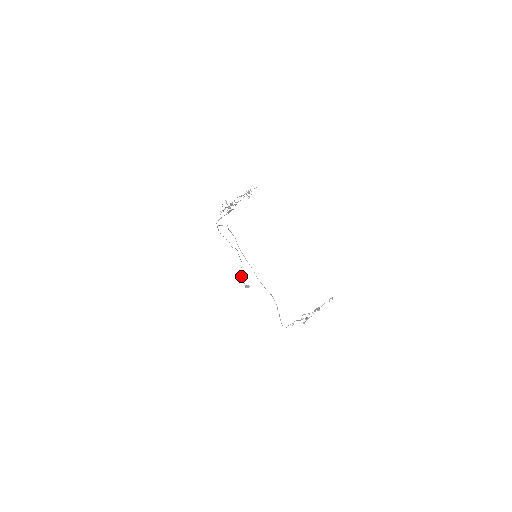
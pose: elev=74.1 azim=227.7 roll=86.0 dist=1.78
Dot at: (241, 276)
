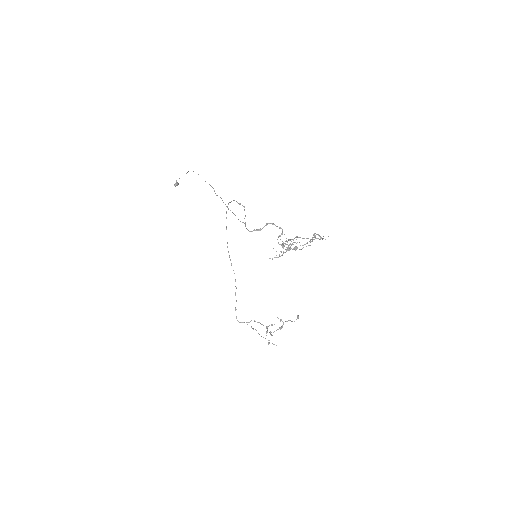
Dot at: occluded
